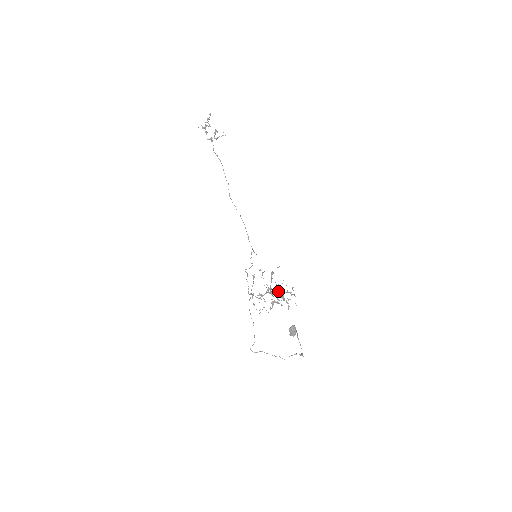
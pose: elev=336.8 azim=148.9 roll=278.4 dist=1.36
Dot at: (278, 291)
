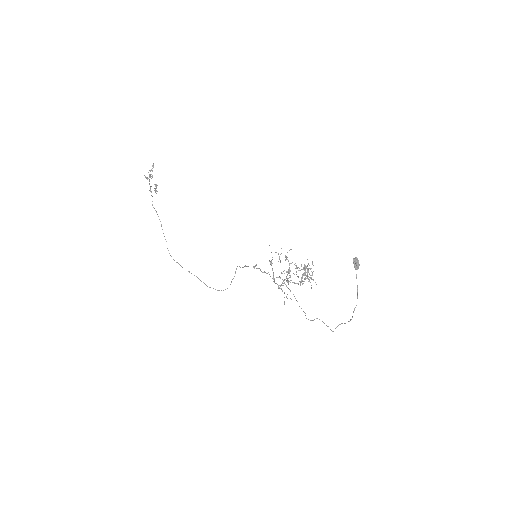
Dot at: (304, 264)
